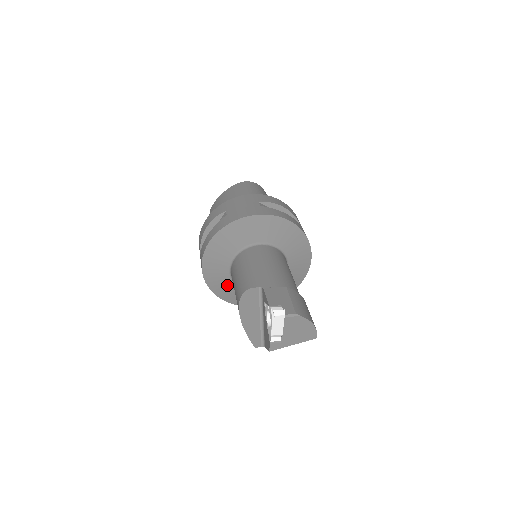
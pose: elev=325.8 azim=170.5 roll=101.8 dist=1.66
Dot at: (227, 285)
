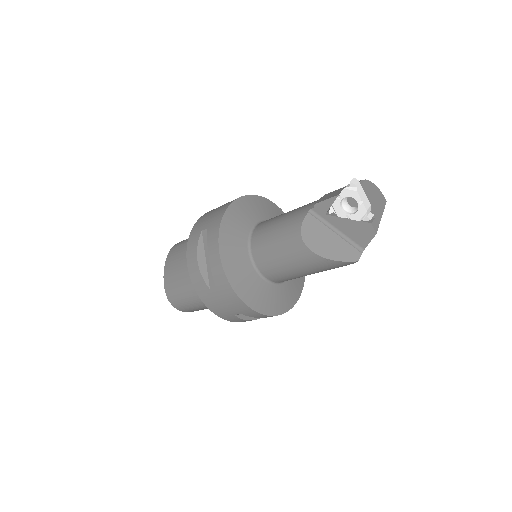
Dot at: (263, 291)
